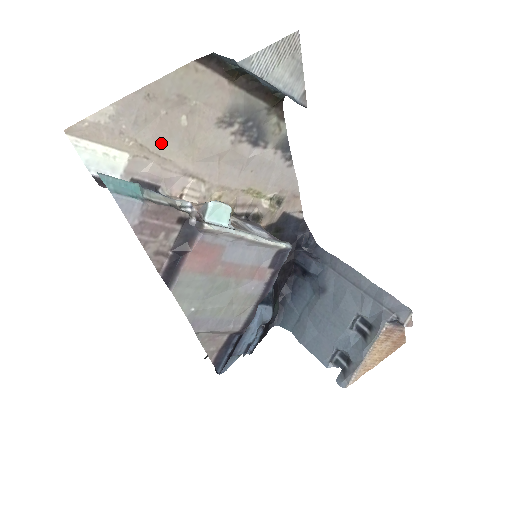
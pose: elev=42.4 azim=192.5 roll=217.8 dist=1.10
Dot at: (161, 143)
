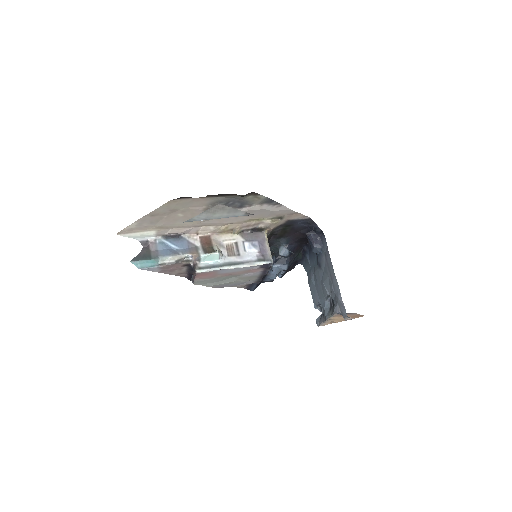
Dot at: (171, 224)
